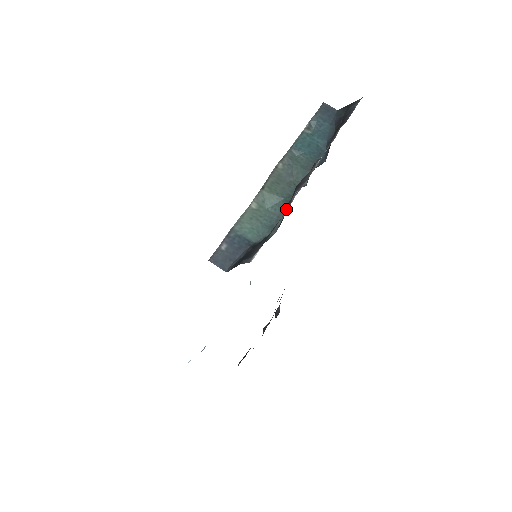
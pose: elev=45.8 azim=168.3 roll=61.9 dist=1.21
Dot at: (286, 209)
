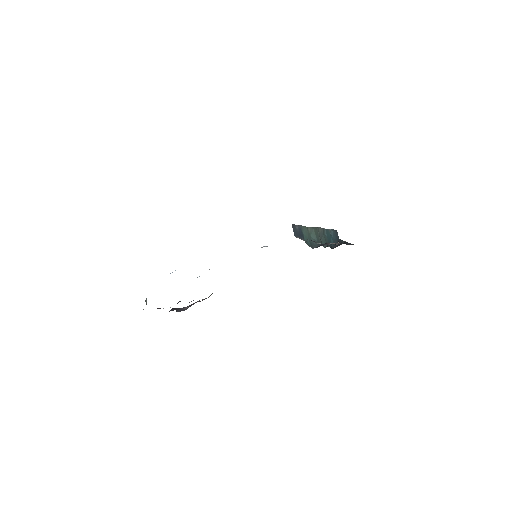
Dot at: (325, 244)
